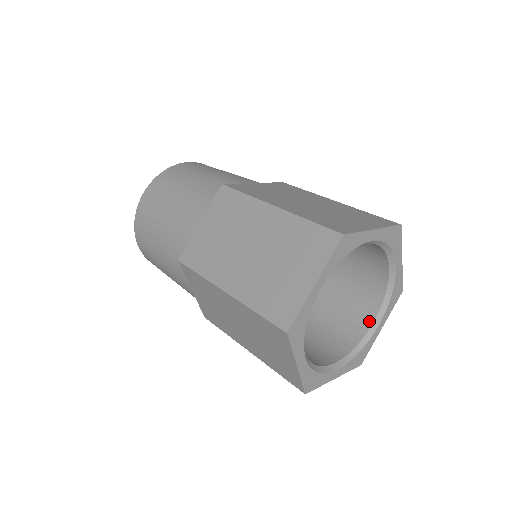
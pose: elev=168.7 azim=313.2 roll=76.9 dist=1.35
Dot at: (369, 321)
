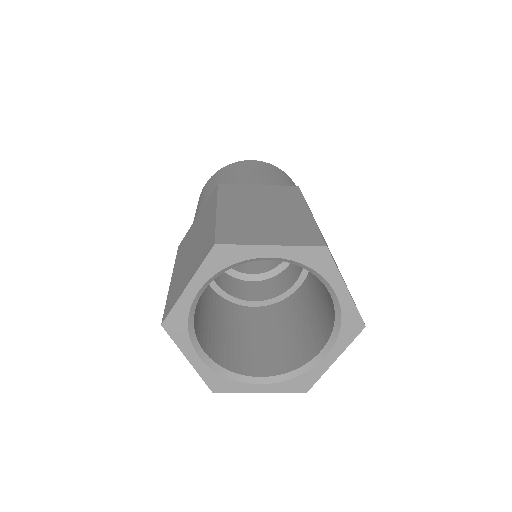
Dot at: (319, 348)
